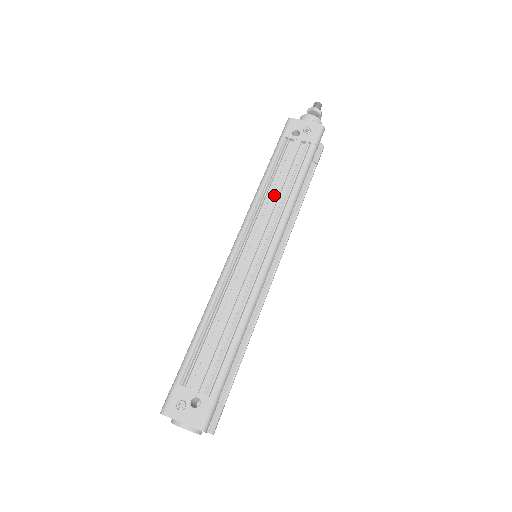
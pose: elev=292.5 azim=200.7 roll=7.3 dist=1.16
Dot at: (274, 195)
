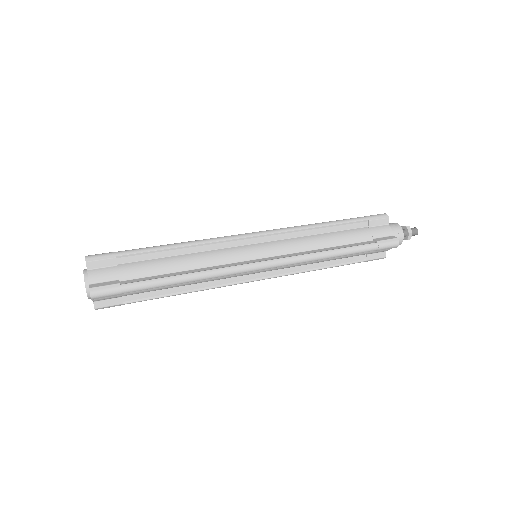
Dot at: occluded
